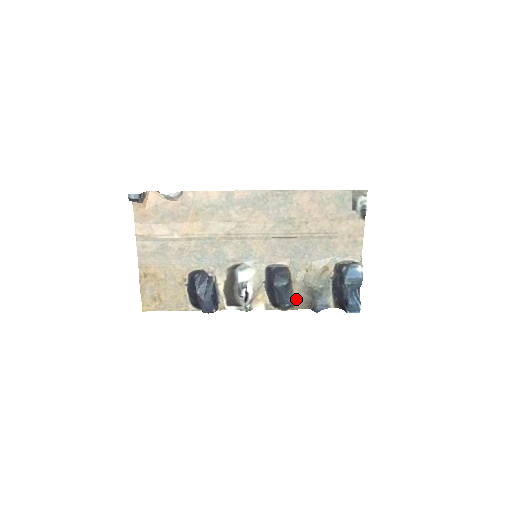
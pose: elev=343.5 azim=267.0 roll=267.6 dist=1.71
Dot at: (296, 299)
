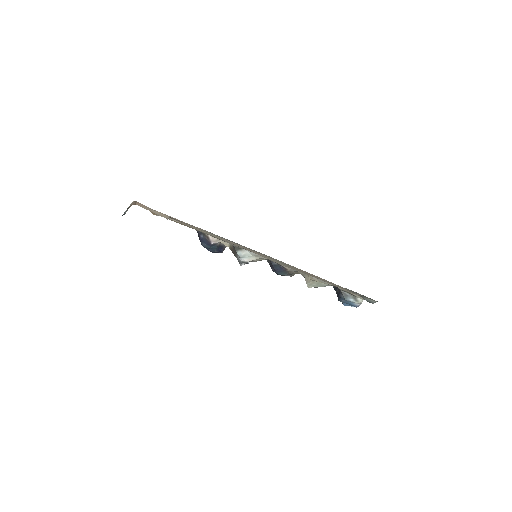
Dot at: occluded
